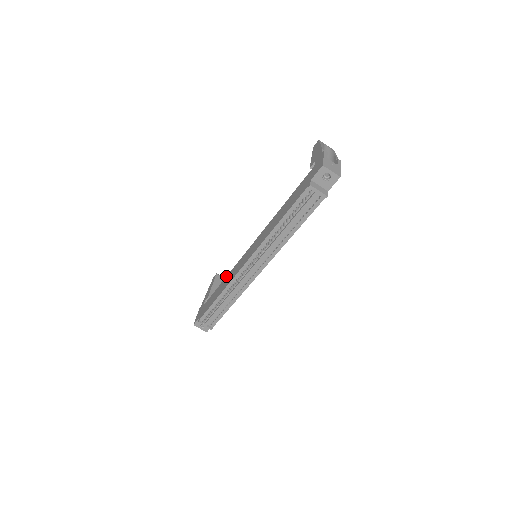
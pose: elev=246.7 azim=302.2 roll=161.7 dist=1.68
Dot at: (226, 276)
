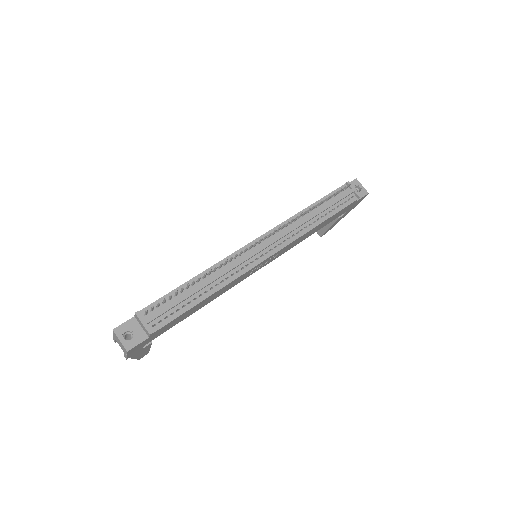
Dot at: occluded
